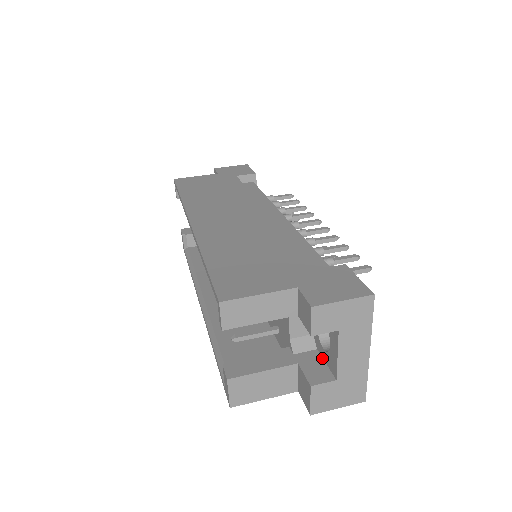
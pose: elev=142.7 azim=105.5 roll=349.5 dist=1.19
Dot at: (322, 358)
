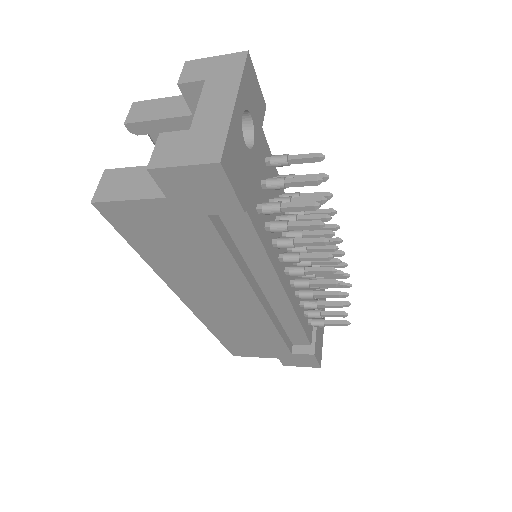
Dot at: occluded
